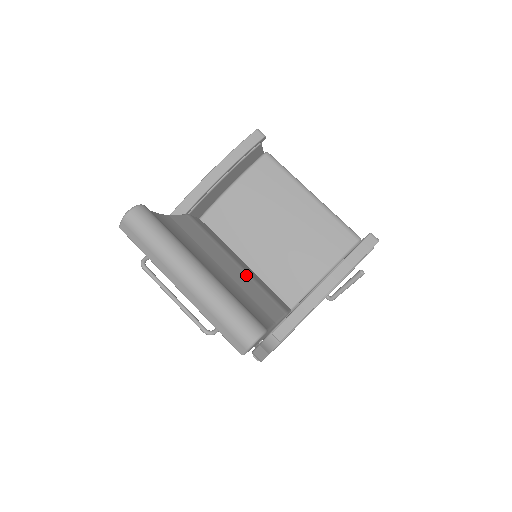
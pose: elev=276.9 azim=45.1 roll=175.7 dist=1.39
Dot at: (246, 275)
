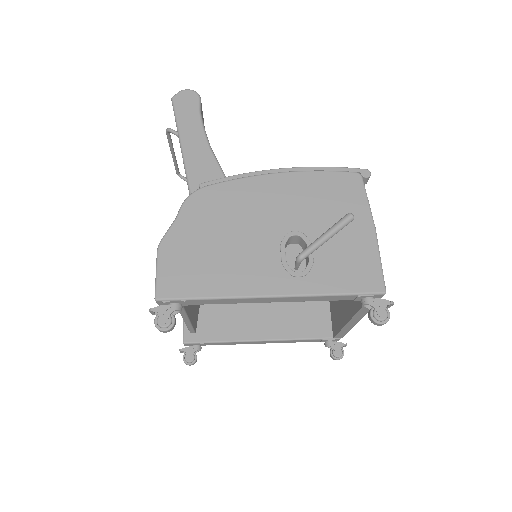
Dot at: occluded
